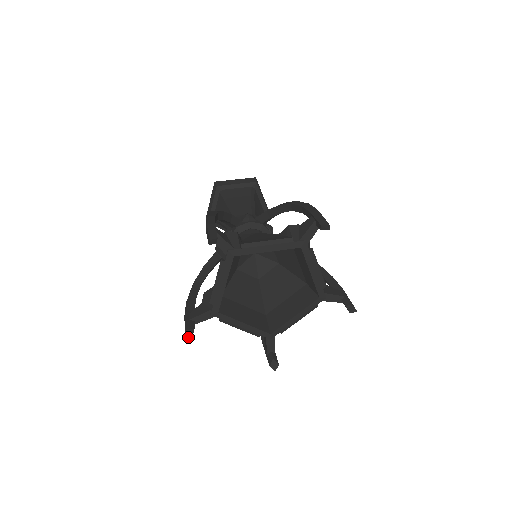
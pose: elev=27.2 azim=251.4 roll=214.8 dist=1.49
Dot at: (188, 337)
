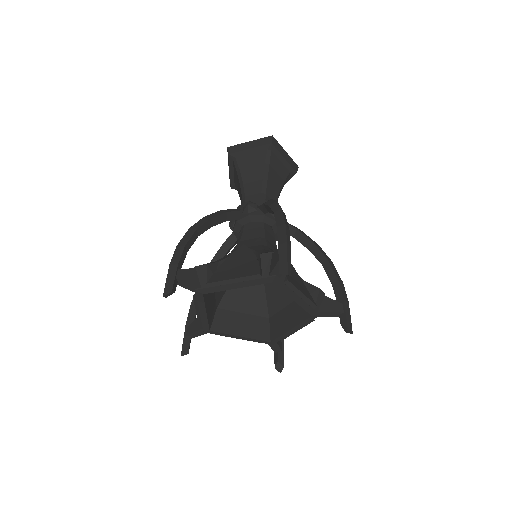
Dot at: occluded
